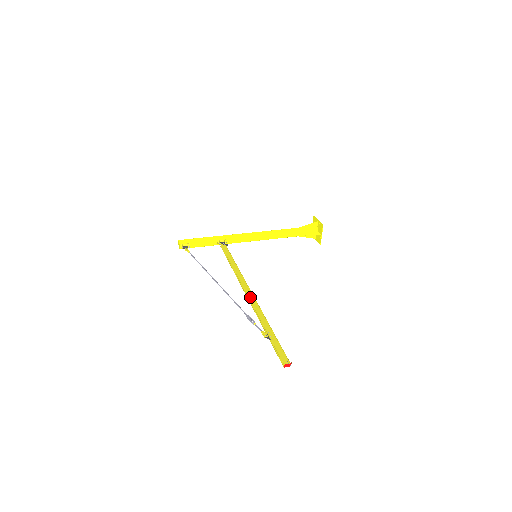
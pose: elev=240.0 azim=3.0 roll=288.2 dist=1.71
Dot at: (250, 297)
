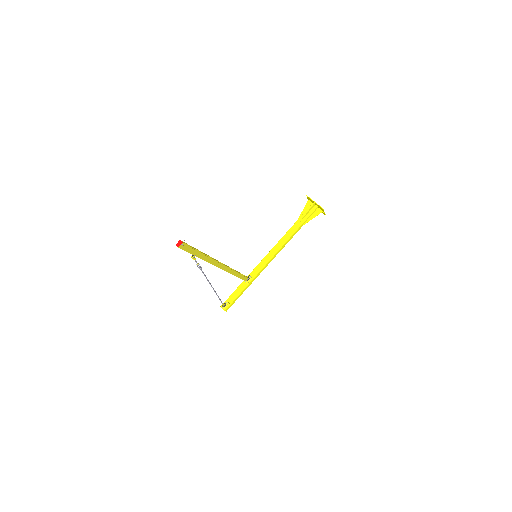
Dot at: occluded
